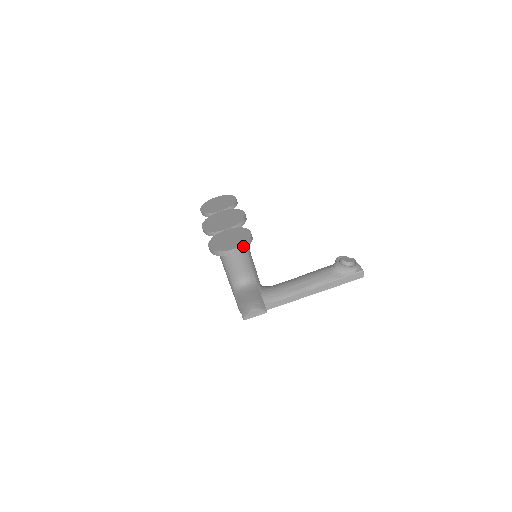
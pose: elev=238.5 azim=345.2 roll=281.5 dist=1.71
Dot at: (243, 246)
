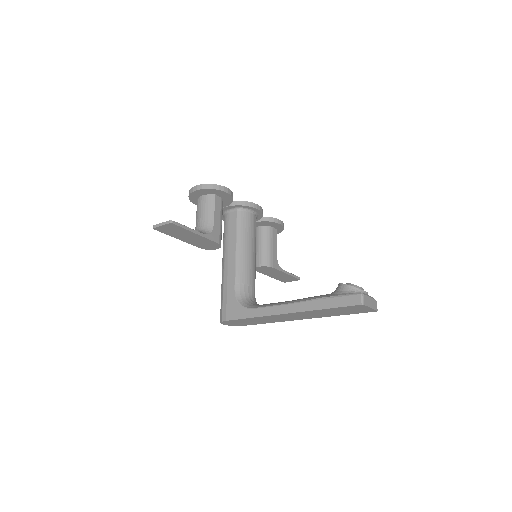
Dot at: (206, 186)
